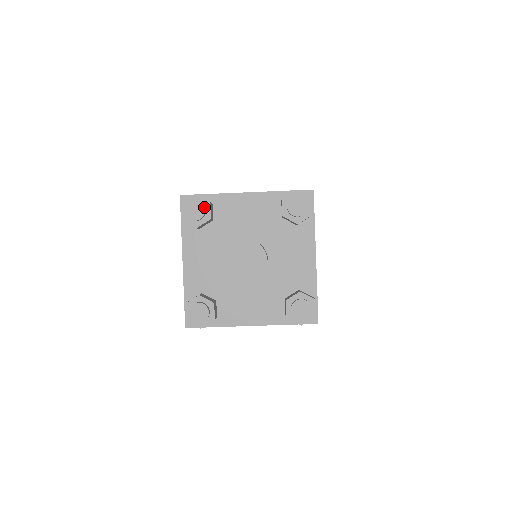
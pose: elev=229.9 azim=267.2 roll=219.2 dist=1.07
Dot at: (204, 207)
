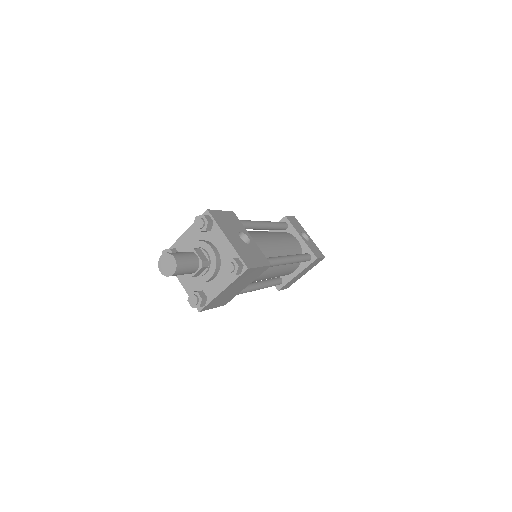
Dot at: occluded
